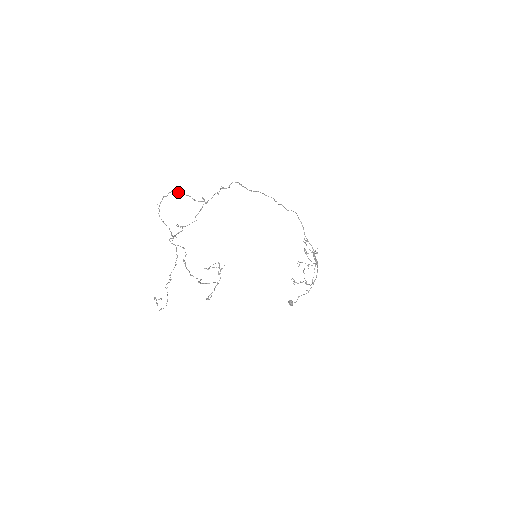
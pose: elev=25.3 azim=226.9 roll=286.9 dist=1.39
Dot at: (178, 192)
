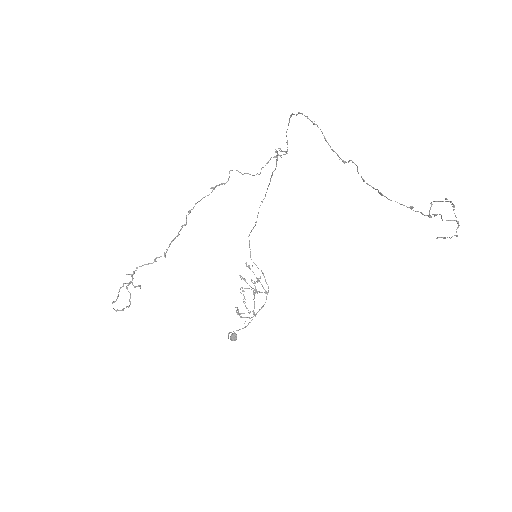
Dot at: (289, 121)
